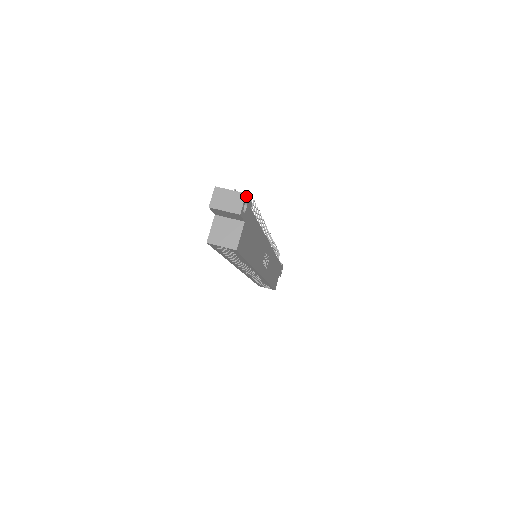
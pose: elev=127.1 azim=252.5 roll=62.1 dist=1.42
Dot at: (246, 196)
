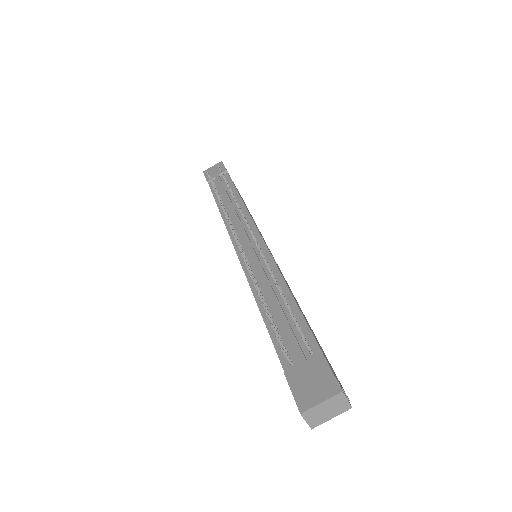
Dot at: (340, 389)
